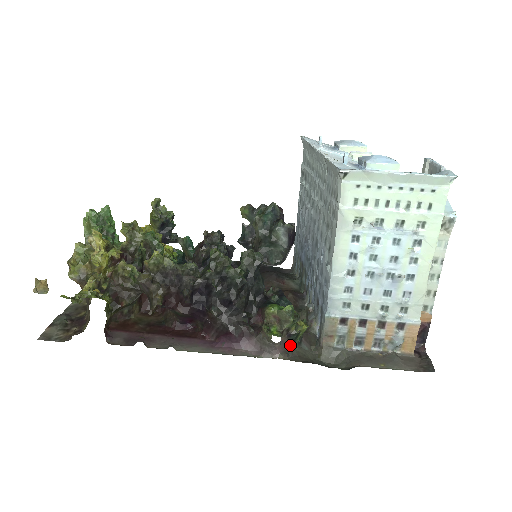
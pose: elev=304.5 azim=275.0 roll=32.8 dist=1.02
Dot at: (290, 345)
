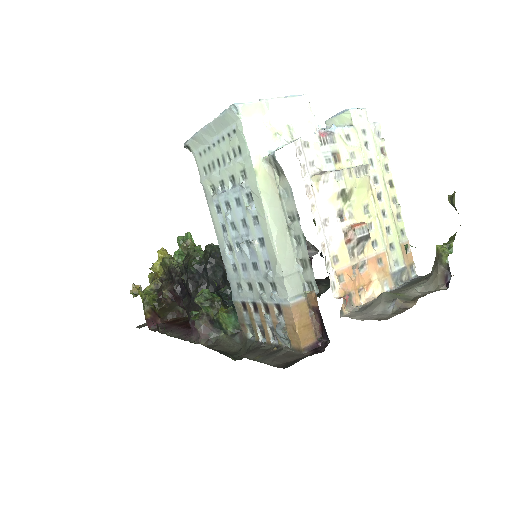
Dot at: (218, 334)
